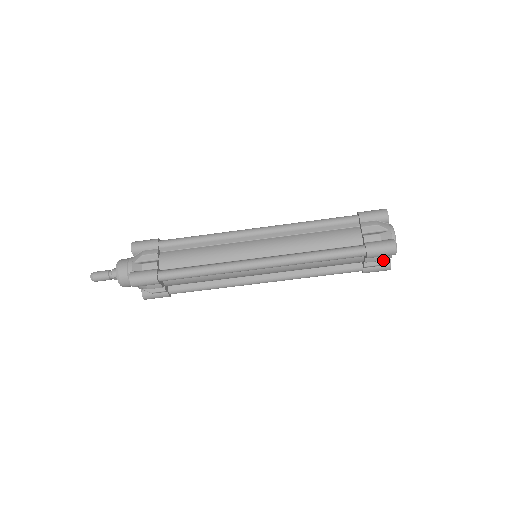
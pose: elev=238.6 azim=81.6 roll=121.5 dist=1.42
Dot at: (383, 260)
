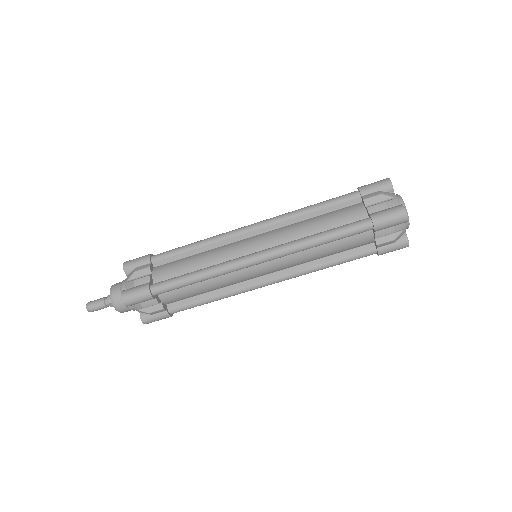
Dot at: (396, 234)
